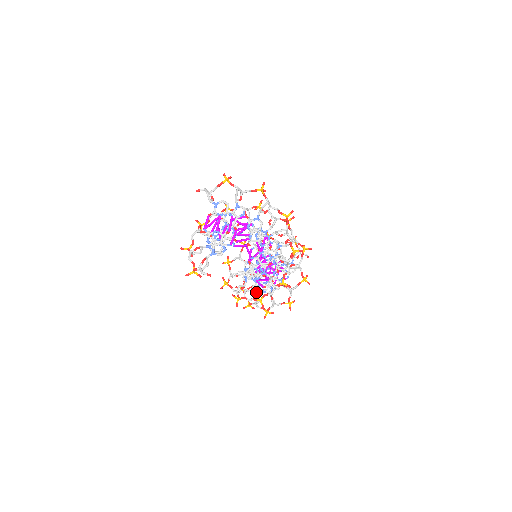
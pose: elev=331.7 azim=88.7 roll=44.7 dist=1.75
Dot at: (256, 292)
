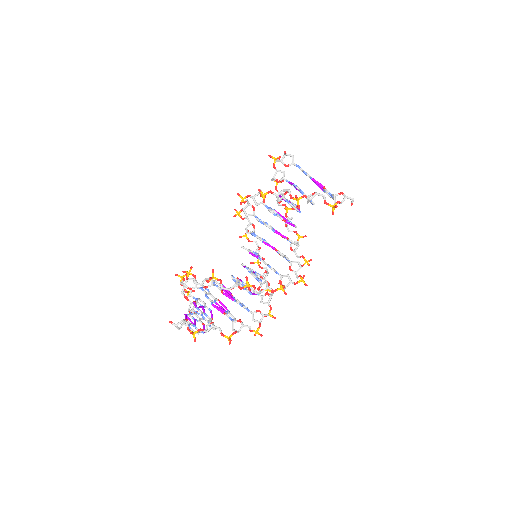
Dot at: (259, 249)
